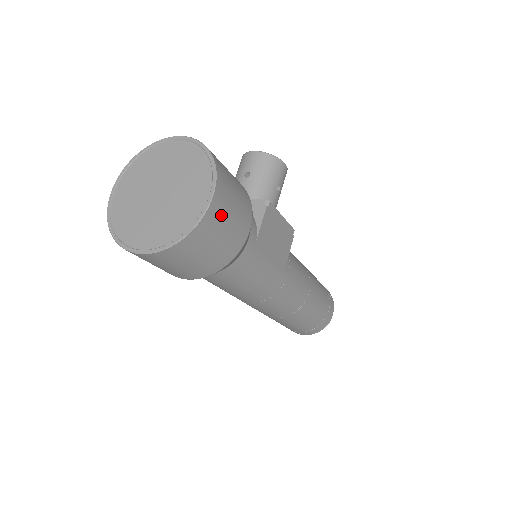
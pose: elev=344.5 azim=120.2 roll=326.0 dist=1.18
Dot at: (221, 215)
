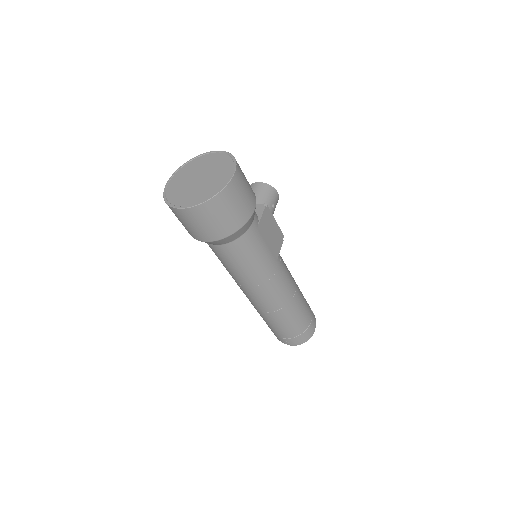
Dot at: (238, 188)
